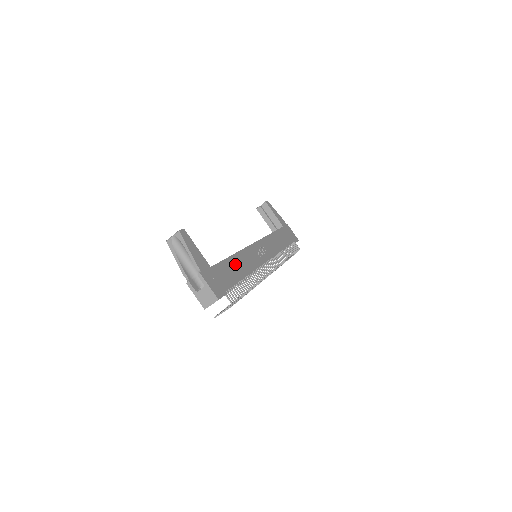
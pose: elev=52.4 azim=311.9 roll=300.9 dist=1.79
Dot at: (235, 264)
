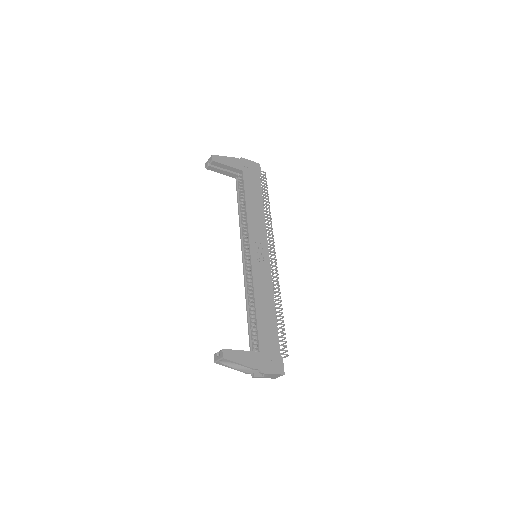
Dot at: (263, 312)
